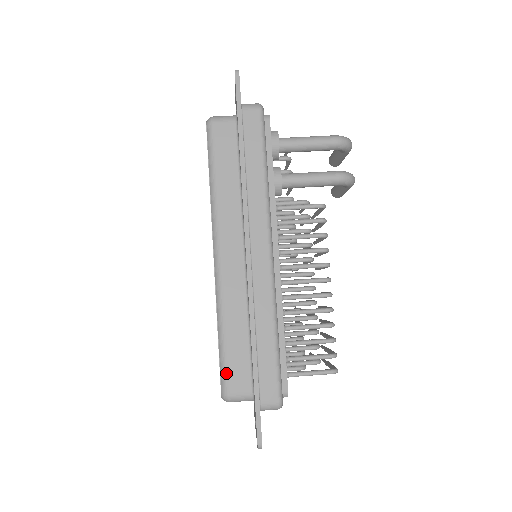
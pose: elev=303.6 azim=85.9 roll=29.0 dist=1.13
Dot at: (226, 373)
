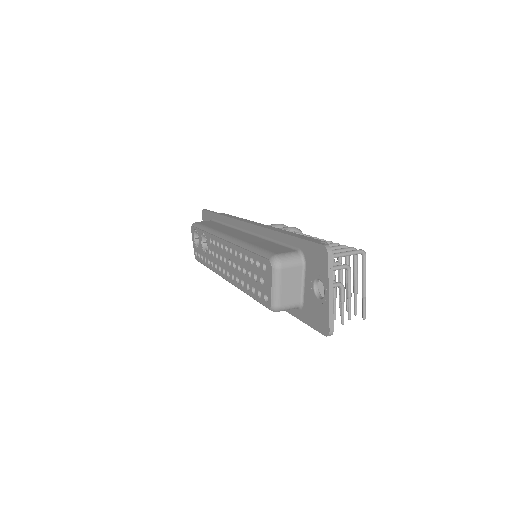
Dot at: (266, 251)
